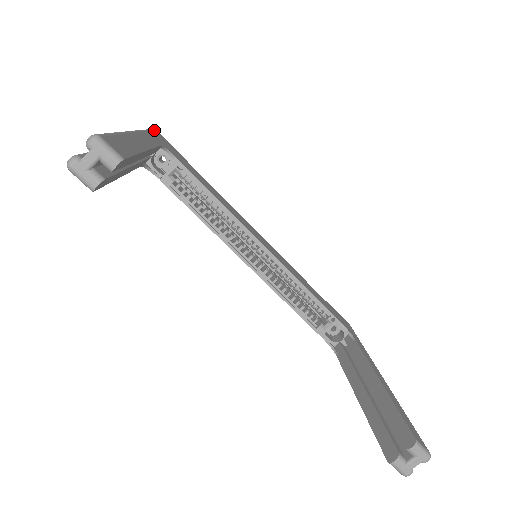
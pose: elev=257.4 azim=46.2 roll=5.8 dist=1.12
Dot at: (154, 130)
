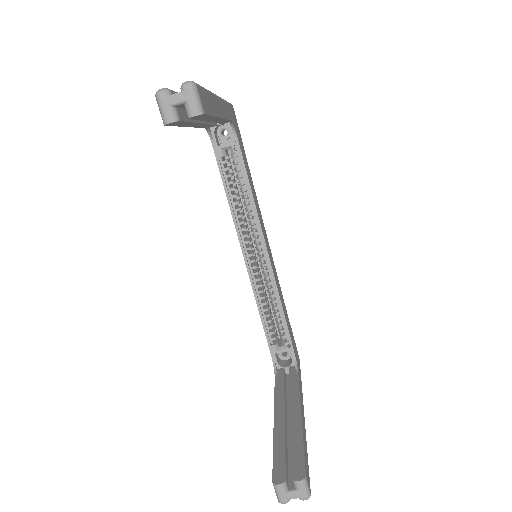
Dot at: (231, 105)
